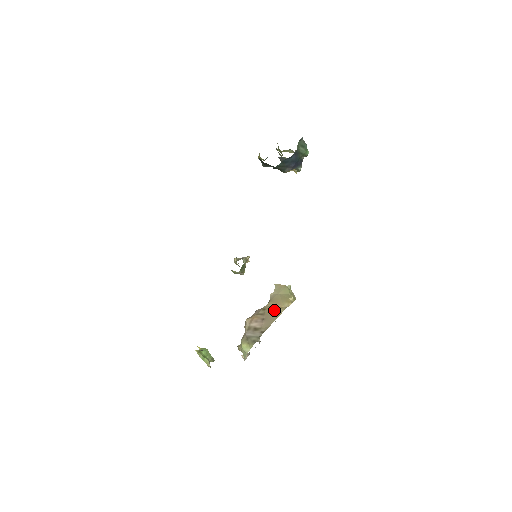
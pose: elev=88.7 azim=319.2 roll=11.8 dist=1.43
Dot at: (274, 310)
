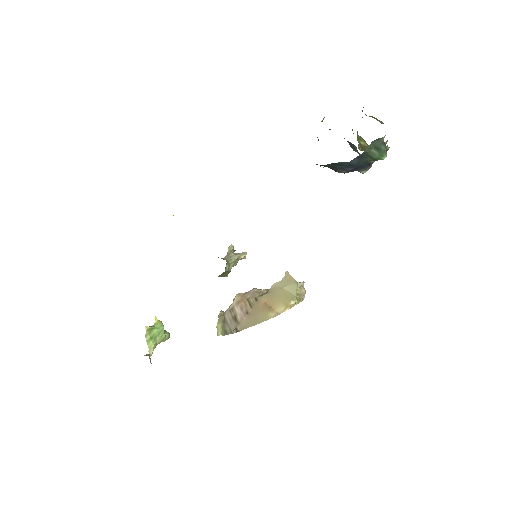
Dot at: (264, 309)
